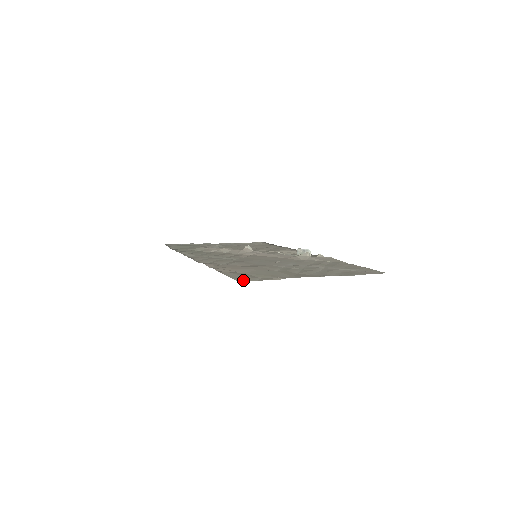
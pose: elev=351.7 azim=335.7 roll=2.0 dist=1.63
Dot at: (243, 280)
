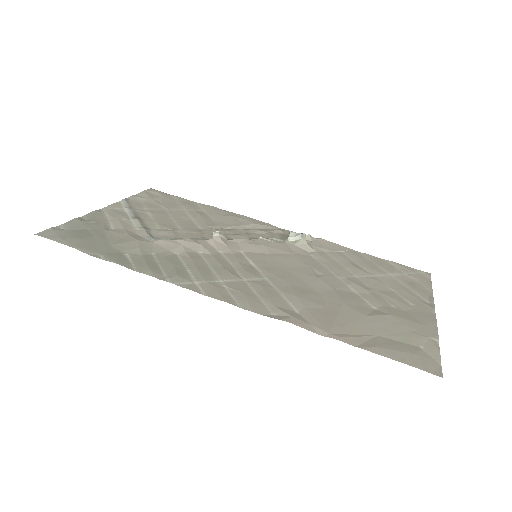
Dot at: (435, 368)
